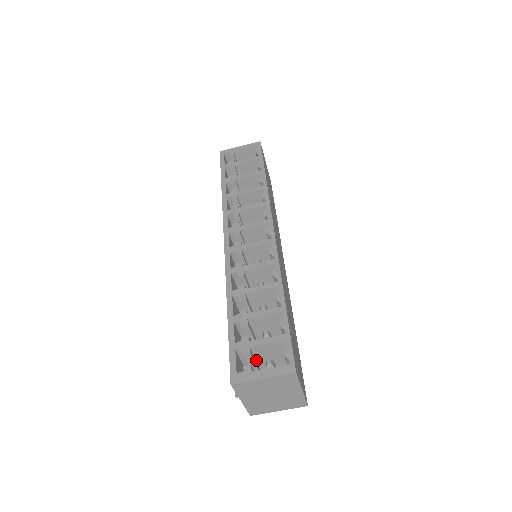
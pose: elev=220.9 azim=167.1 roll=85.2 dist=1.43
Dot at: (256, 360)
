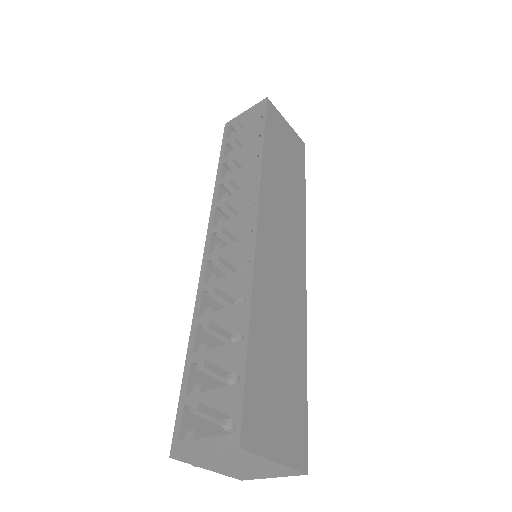
Dot at: (224, 413)
